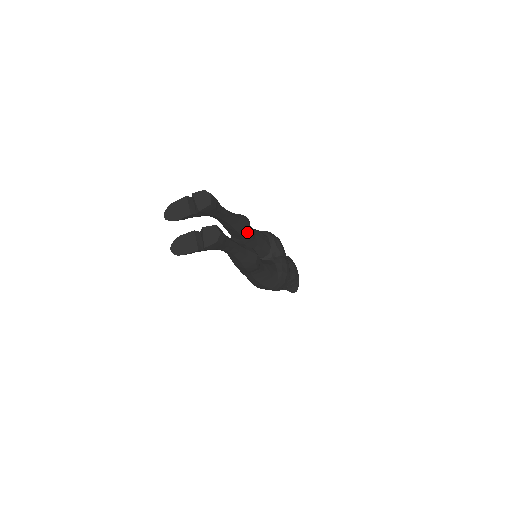
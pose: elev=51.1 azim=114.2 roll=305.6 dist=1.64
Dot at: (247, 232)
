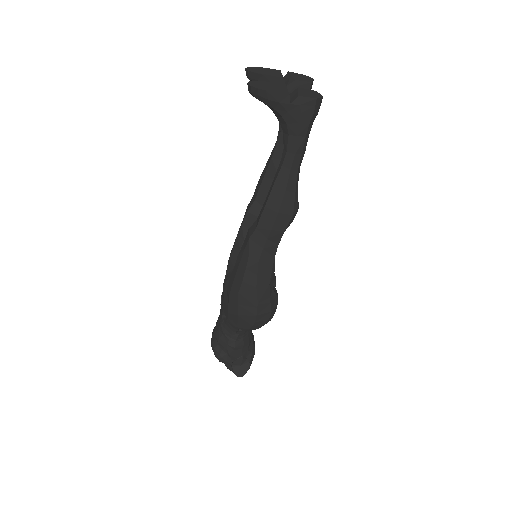
Dot at: occluded
